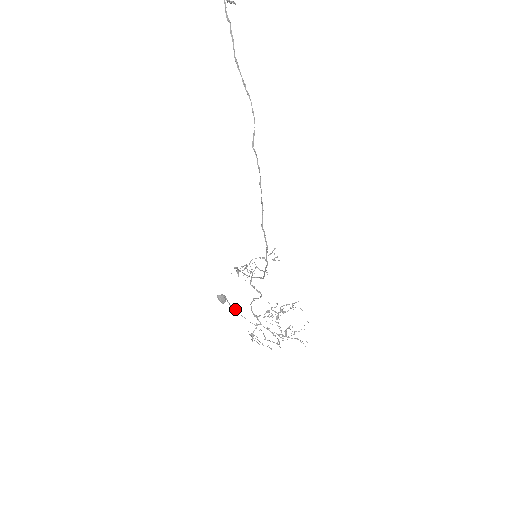
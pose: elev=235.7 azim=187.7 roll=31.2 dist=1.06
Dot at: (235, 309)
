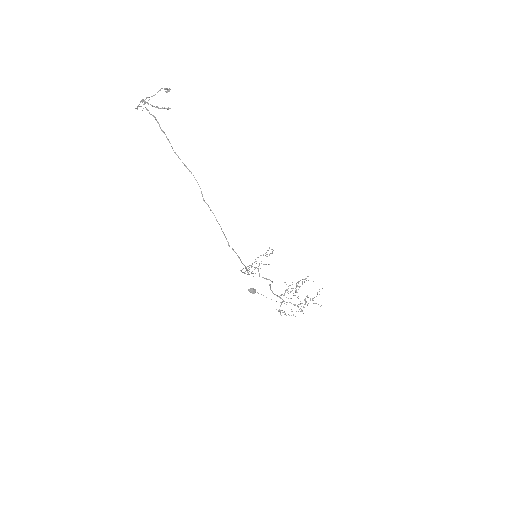
Dot at: occluded
